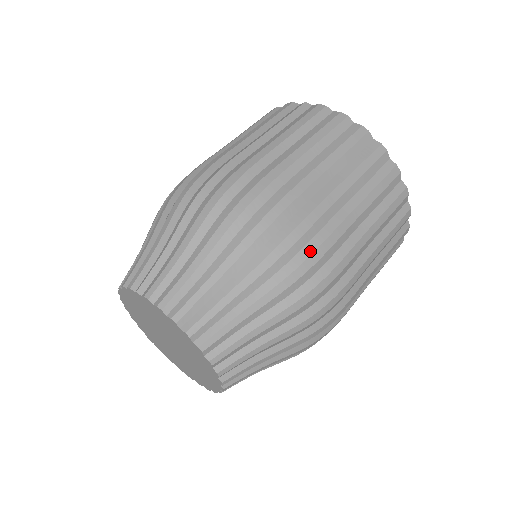
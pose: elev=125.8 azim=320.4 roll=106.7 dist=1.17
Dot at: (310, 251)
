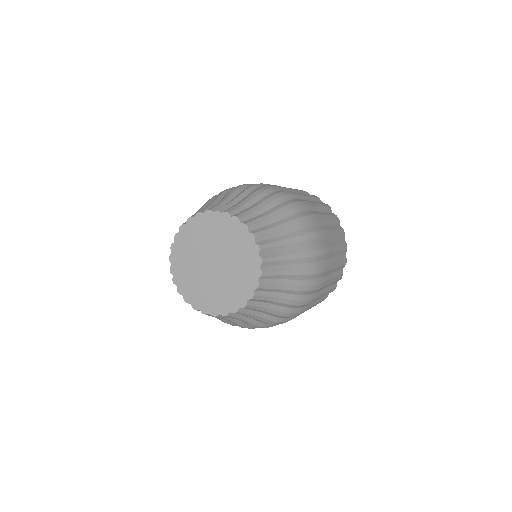
Dot at: (316, 230)
